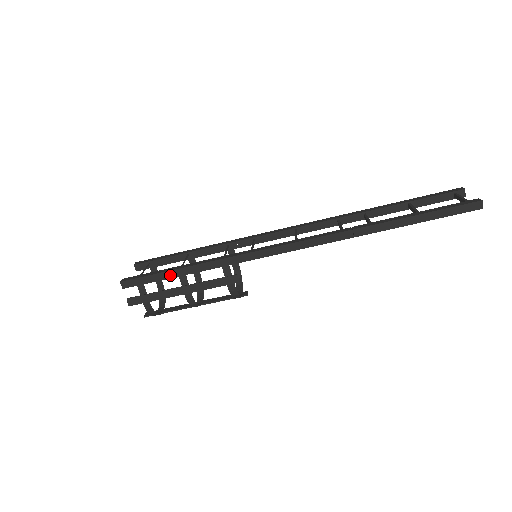
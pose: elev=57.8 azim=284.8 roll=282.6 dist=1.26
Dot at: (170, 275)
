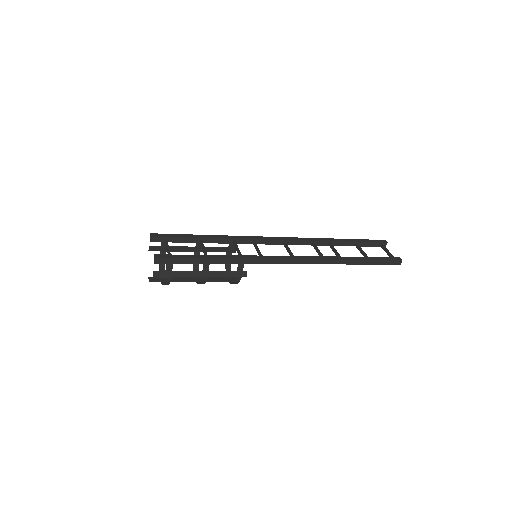
Dot at: (199, 261)
